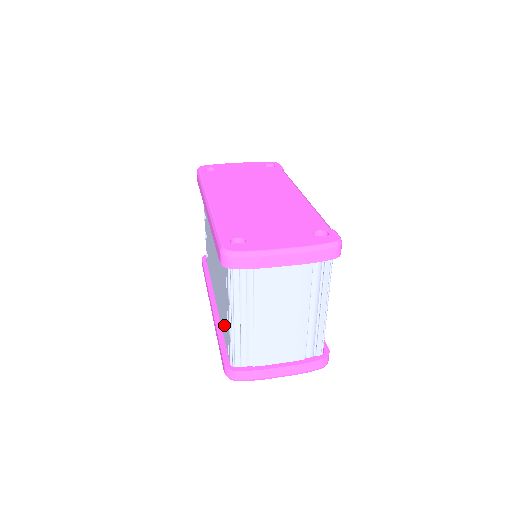
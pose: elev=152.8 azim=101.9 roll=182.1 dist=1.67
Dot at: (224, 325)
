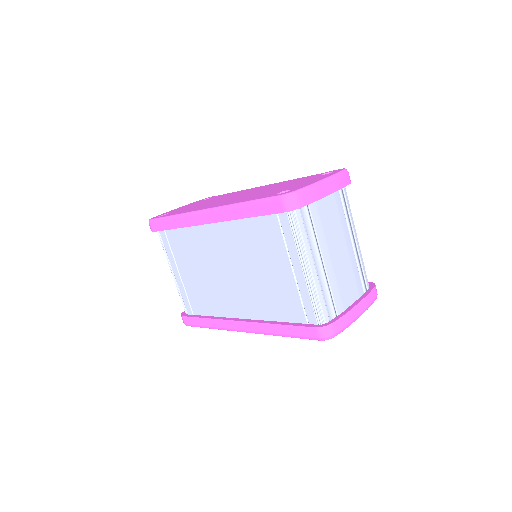
Dot at: (283, 308)
